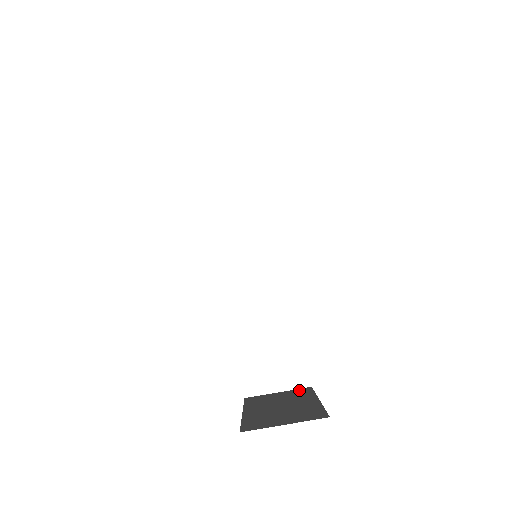
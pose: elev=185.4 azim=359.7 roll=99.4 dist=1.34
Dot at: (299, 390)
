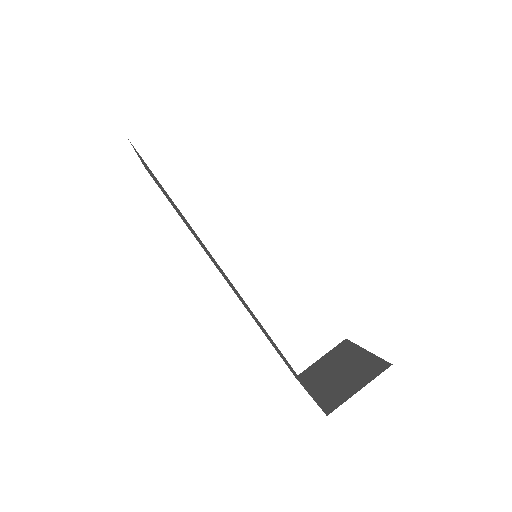
Dot at: (338, 347)
